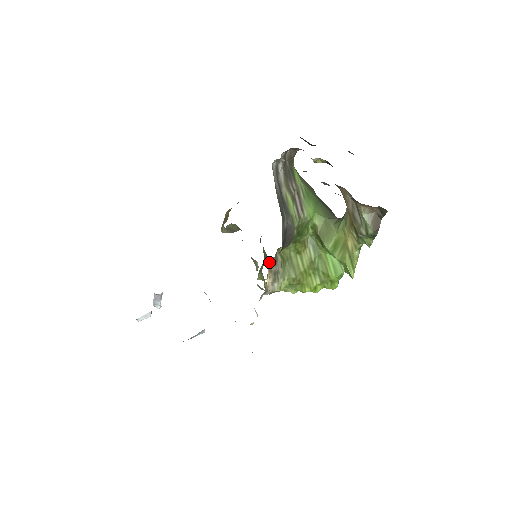
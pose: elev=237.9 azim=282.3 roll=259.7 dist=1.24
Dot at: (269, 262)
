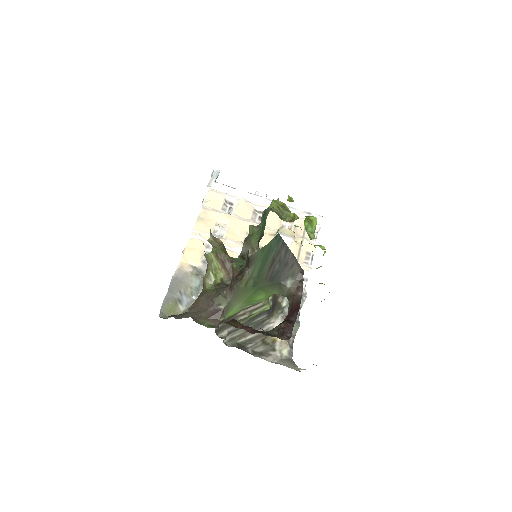
Dot at: occluded
